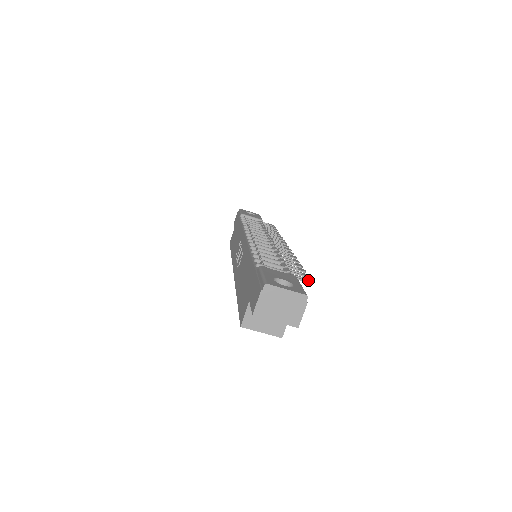
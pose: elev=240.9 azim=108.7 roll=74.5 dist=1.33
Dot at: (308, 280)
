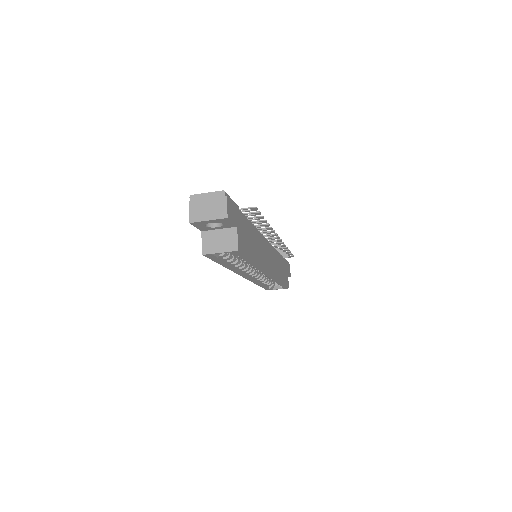
Dot at: (252, 208)
